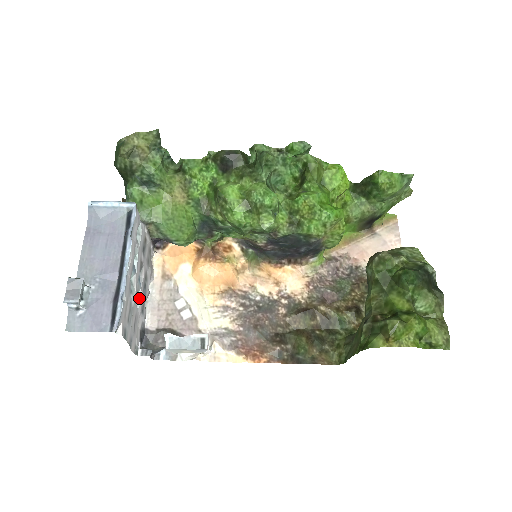
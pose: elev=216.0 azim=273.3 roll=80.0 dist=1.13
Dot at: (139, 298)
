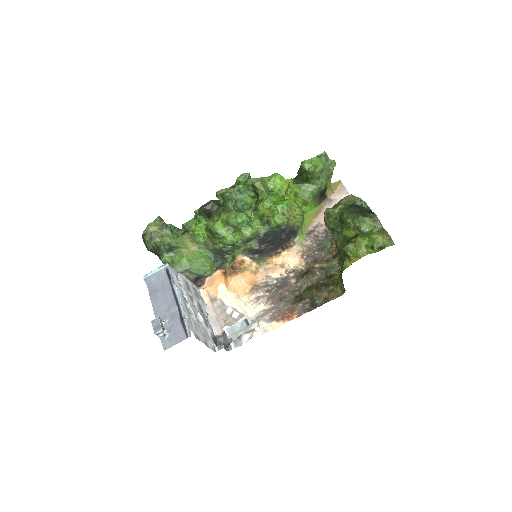
Dot at: (200, 318)
